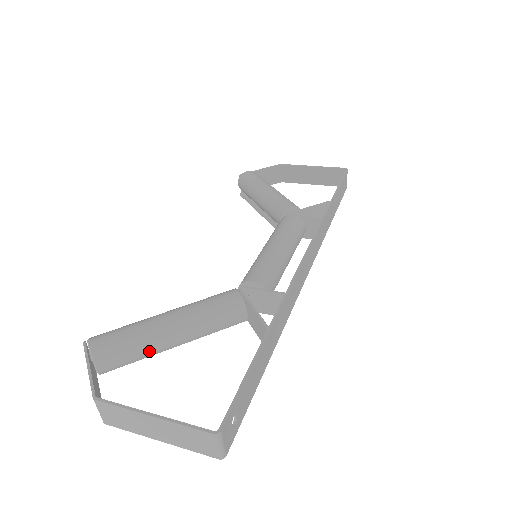
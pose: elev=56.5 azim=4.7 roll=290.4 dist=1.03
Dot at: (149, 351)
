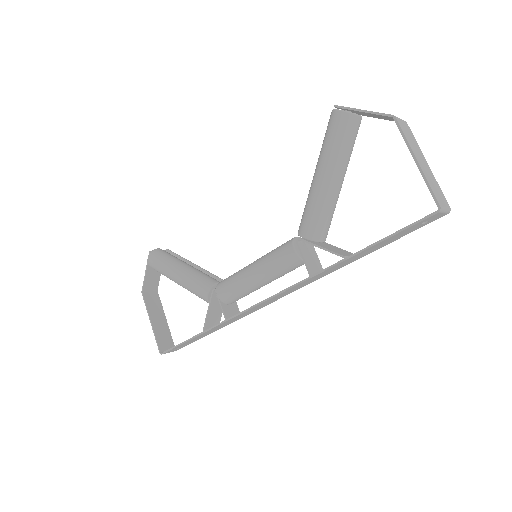
Dot at: occluded
